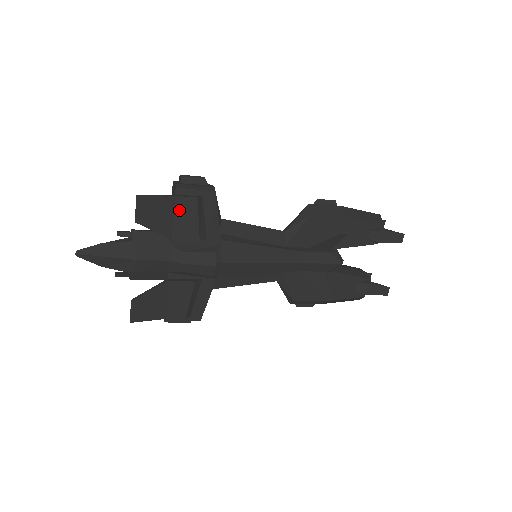
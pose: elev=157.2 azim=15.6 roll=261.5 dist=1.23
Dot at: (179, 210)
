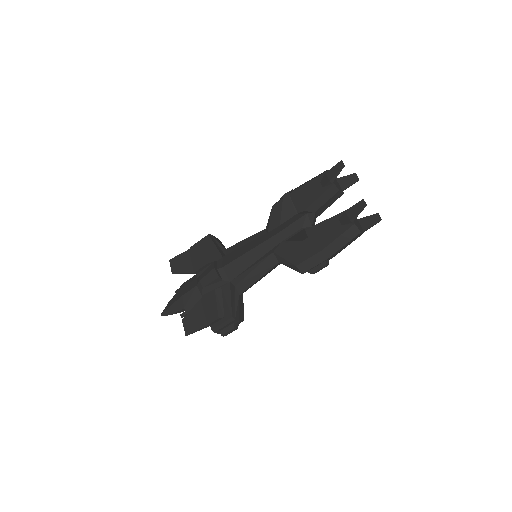
Dot at: (193, 255)
